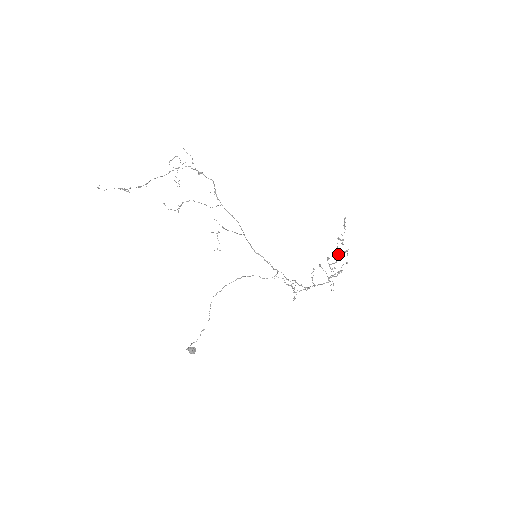
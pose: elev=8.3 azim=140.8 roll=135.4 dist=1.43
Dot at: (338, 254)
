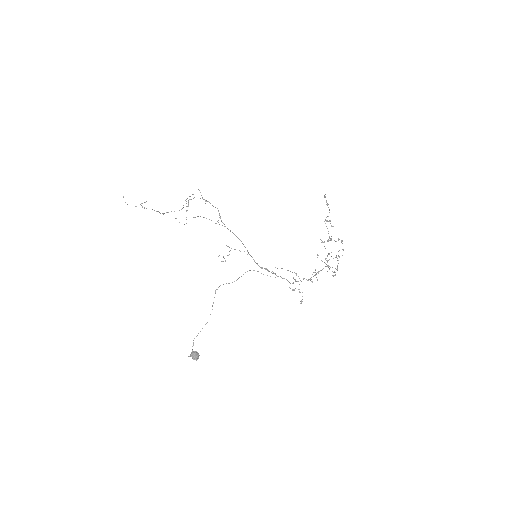
Dot at: occluded
